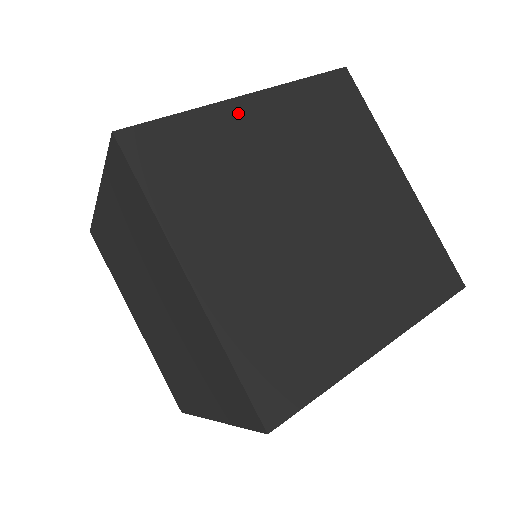
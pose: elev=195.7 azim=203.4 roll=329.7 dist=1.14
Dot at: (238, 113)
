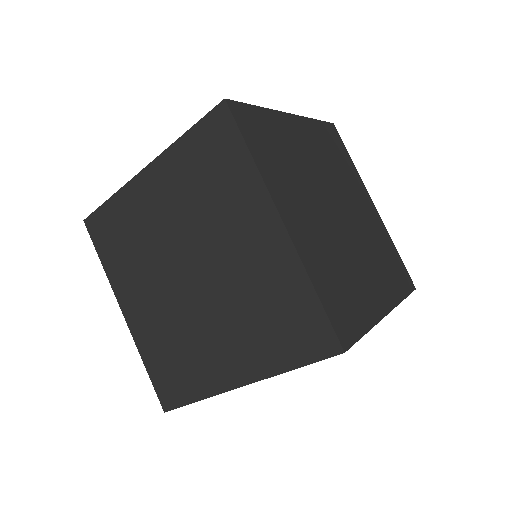
Dot at: (288, 123)
